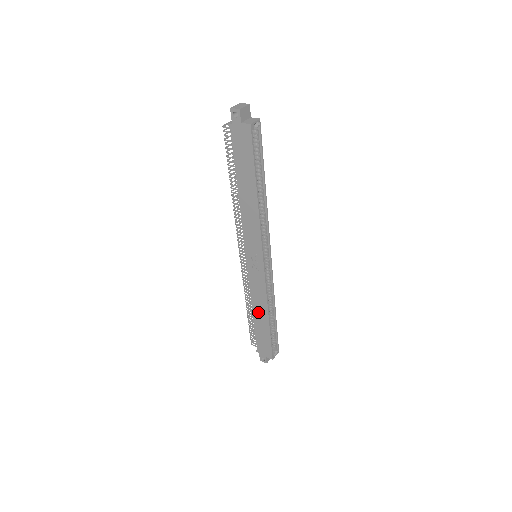
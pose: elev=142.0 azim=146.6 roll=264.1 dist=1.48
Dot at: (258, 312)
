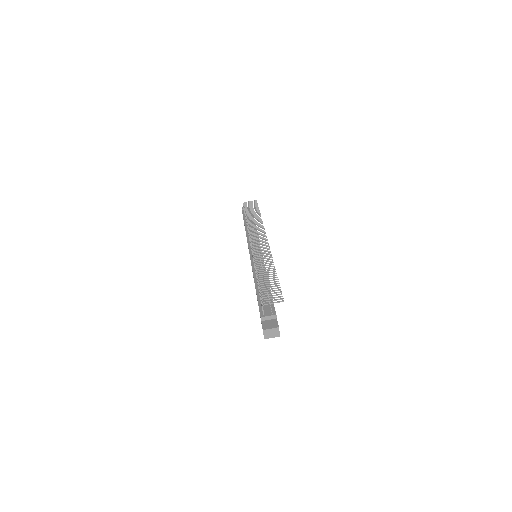
Dot at: occluded
